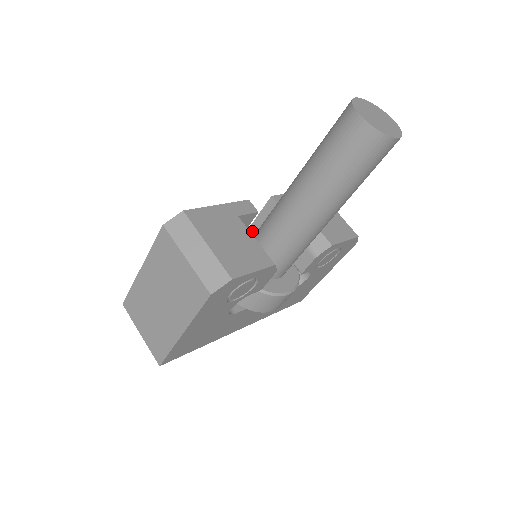
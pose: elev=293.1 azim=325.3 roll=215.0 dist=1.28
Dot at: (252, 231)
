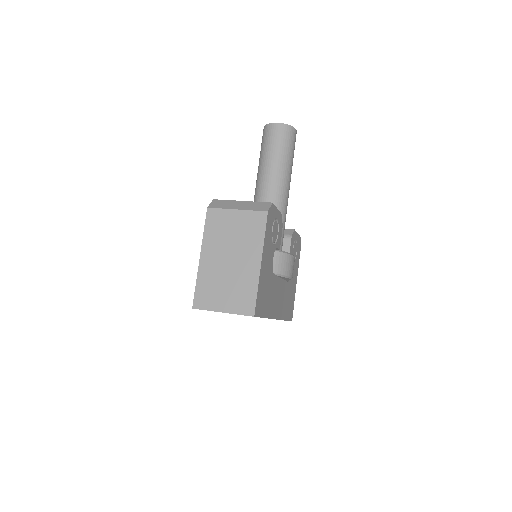
Dot at: occluded
